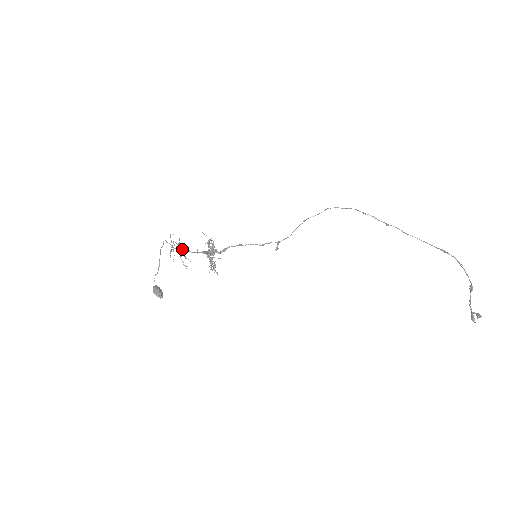
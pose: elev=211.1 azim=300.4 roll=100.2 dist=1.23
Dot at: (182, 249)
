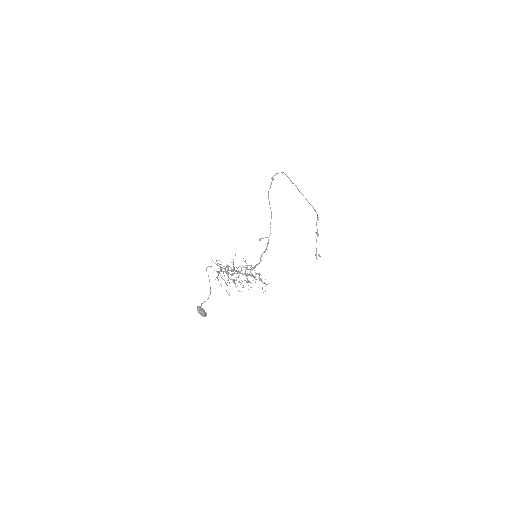
Dot at: occluded
